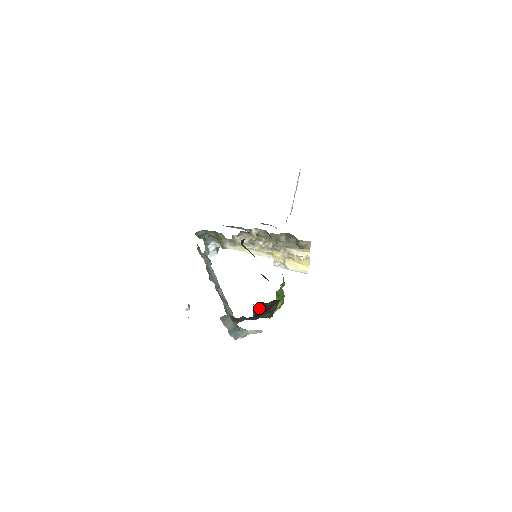
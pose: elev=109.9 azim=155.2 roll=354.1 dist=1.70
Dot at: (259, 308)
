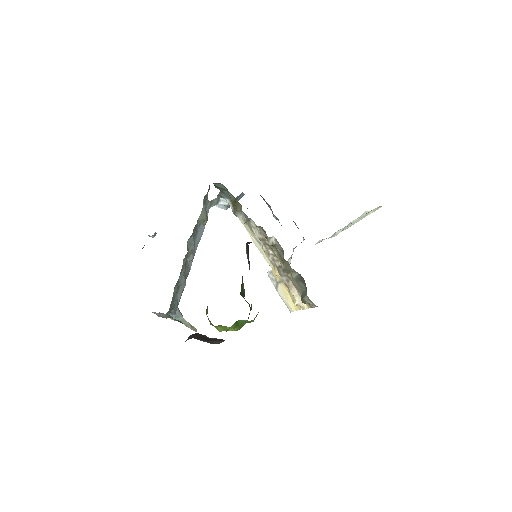
Dot at: (199, 336)
